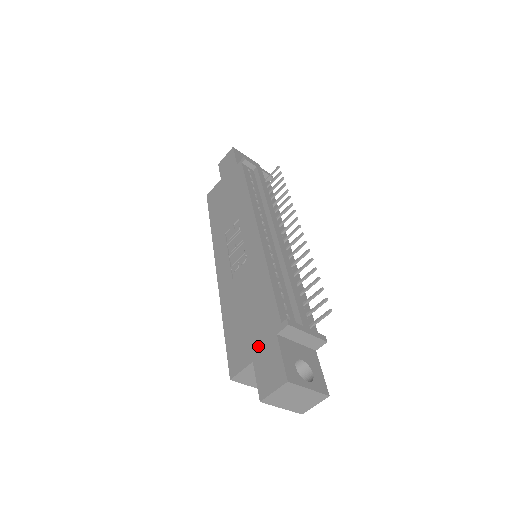
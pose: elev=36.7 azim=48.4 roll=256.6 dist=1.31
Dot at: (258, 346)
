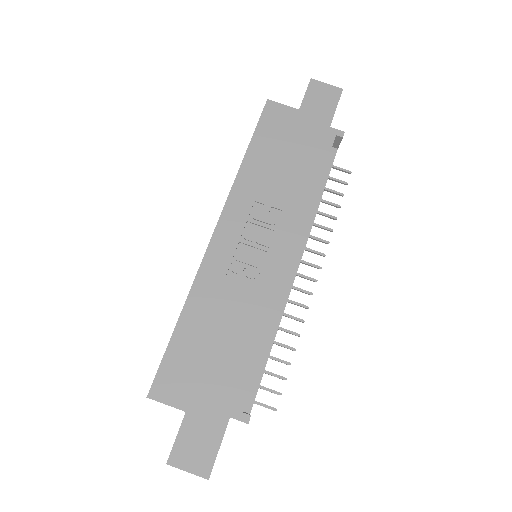
Dot at: (203, 403)
